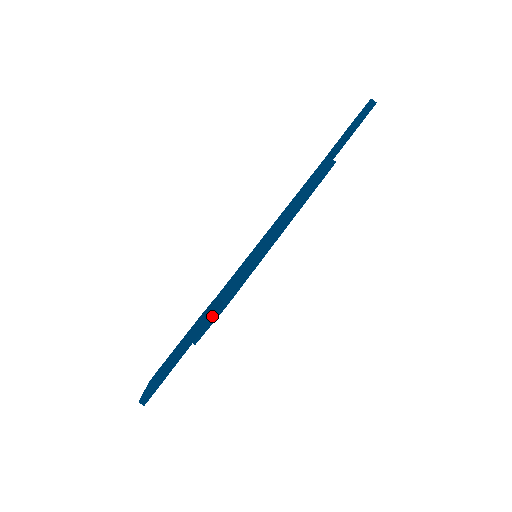
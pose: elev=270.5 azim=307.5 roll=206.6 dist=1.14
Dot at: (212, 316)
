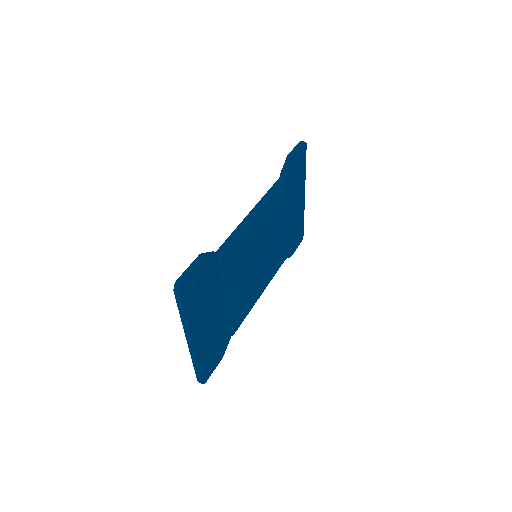
Dot at: (208, 255)
